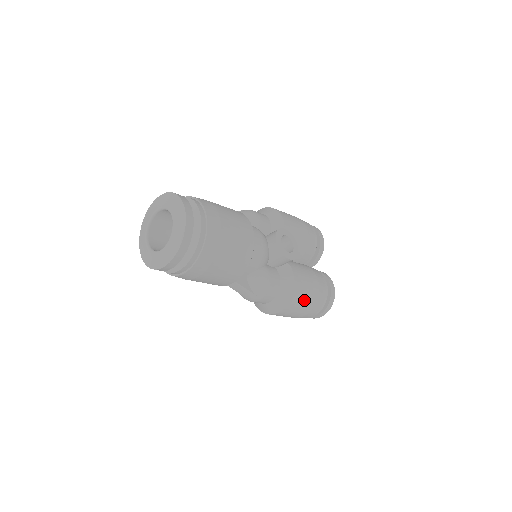
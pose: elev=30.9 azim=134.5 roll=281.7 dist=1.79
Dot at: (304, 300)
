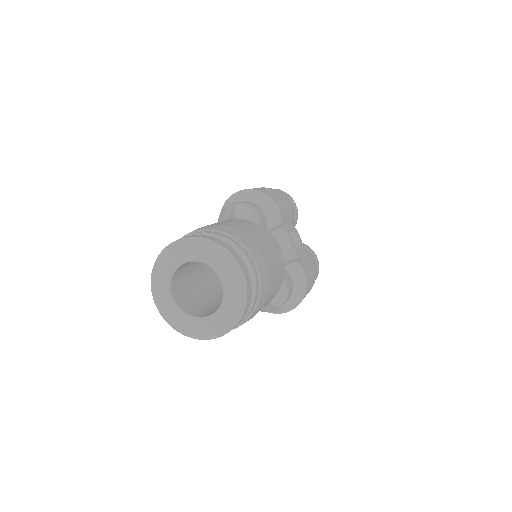
Dot at: occluded
